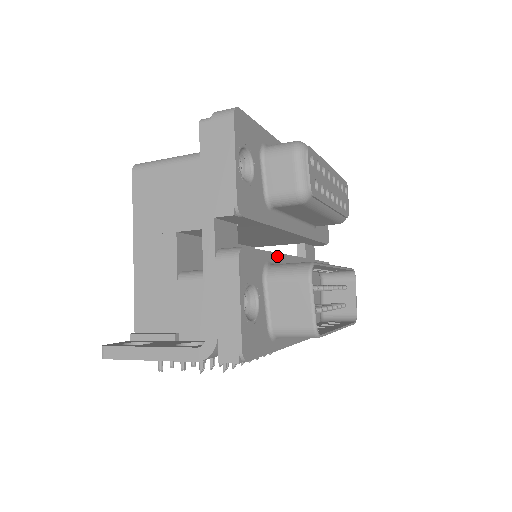
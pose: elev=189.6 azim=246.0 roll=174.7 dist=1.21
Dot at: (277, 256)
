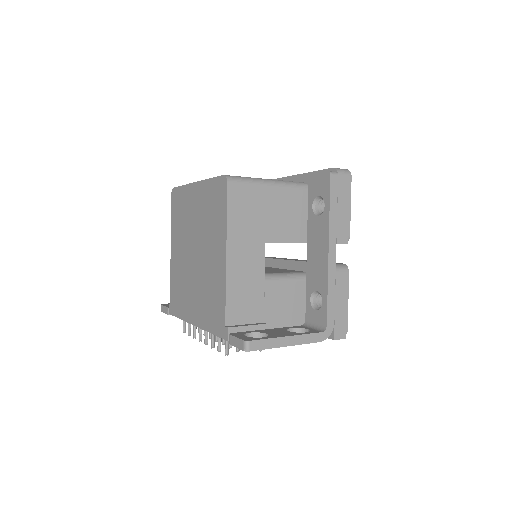
Dot at: occluded
